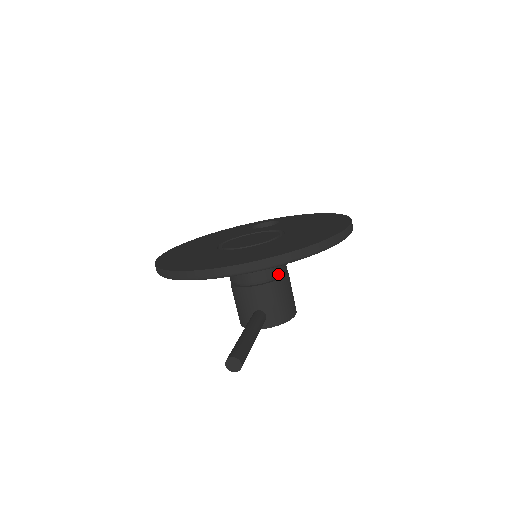
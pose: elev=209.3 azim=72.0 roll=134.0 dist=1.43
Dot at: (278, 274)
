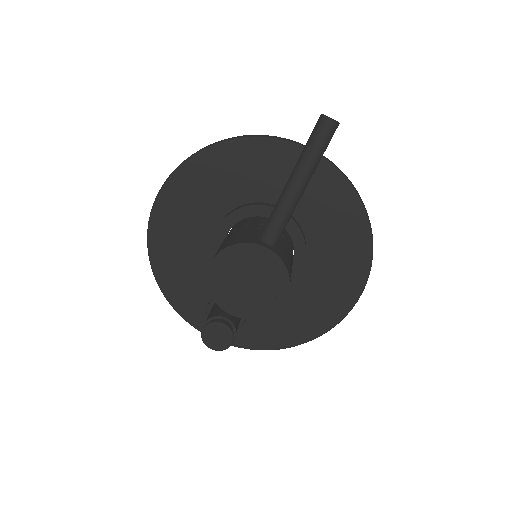
Dot at: occluded
